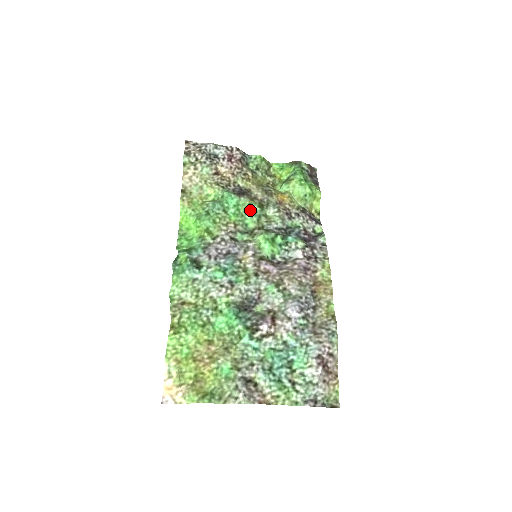
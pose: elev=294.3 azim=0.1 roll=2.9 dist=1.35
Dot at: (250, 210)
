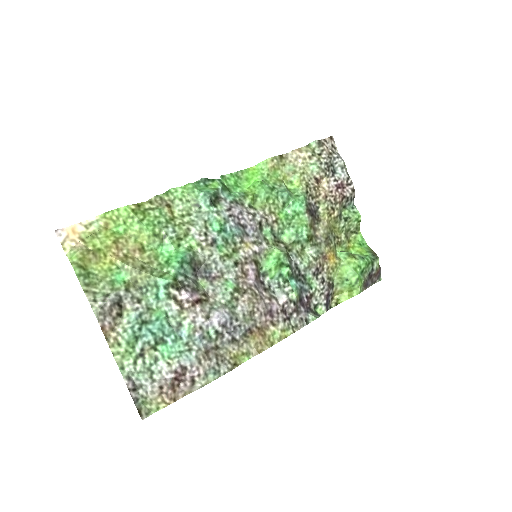
Dot at: (299, 229)
